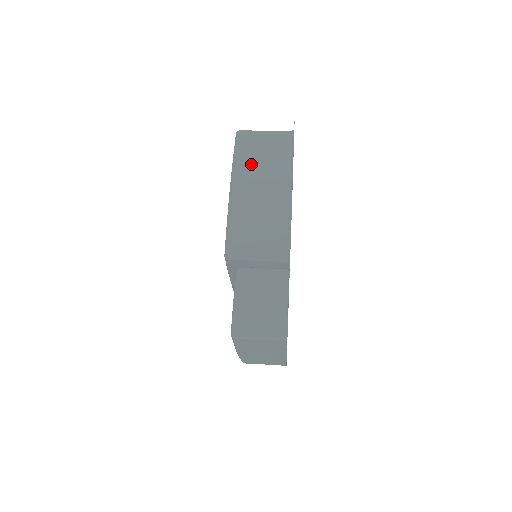
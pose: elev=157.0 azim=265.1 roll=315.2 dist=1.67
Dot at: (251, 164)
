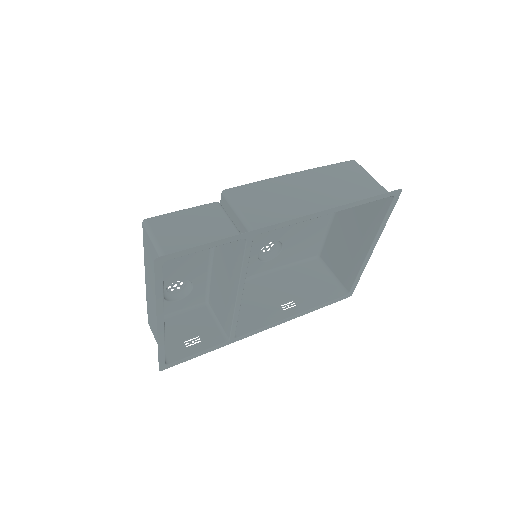
Dot at: (330, 177)
